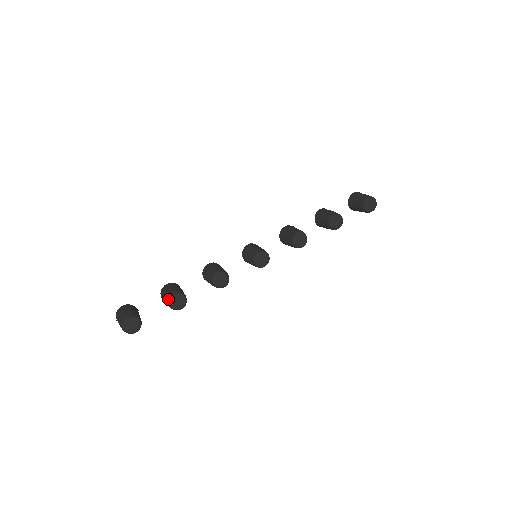
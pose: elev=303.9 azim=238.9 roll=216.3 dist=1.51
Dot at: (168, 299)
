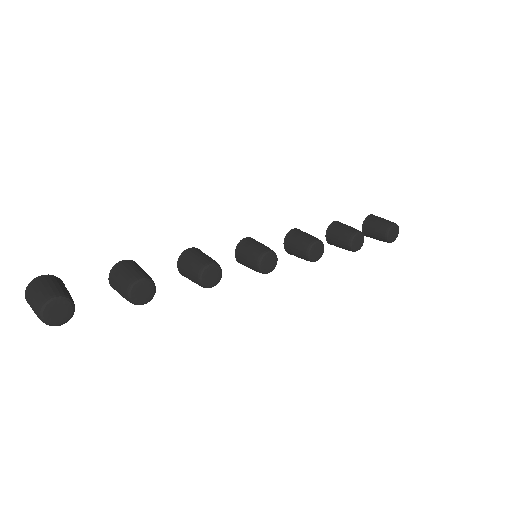
Dot at: (128, 283)
